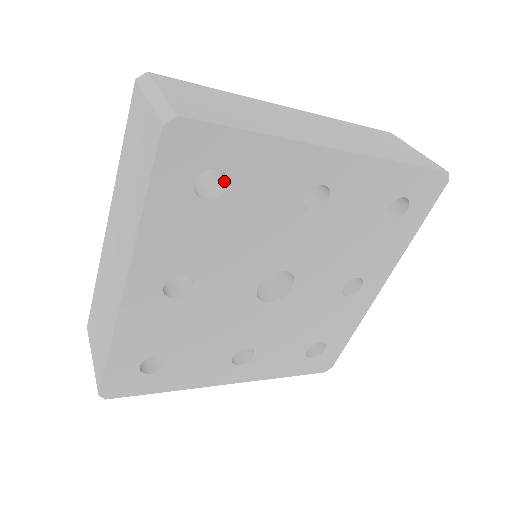
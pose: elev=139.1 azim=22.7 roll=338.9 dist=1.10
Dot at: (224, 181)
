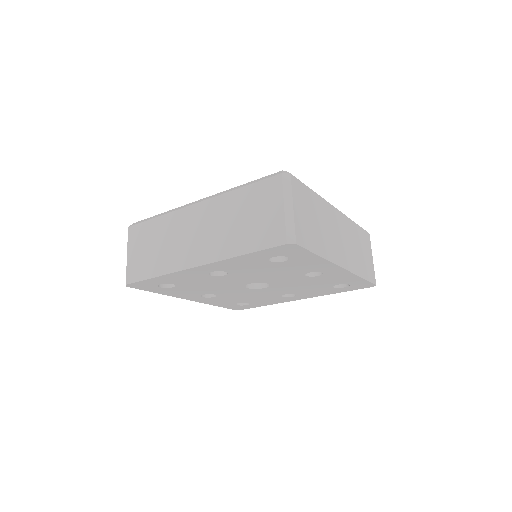
Dot at: occluded
